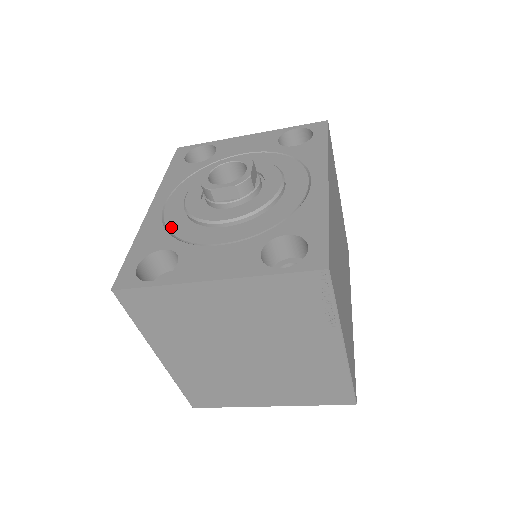
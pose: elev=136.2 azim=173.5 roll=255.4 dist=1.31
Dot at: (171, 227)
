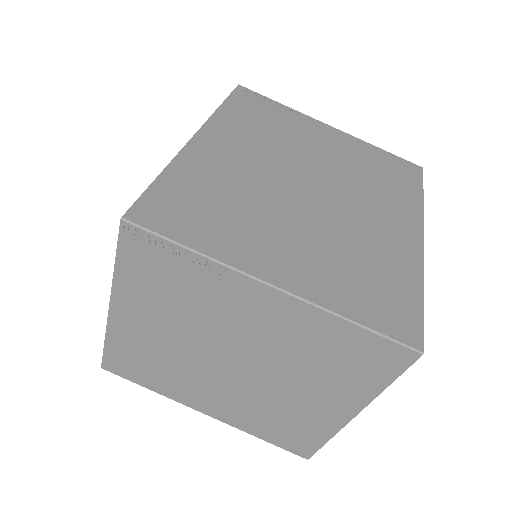
Dot at: occluded
